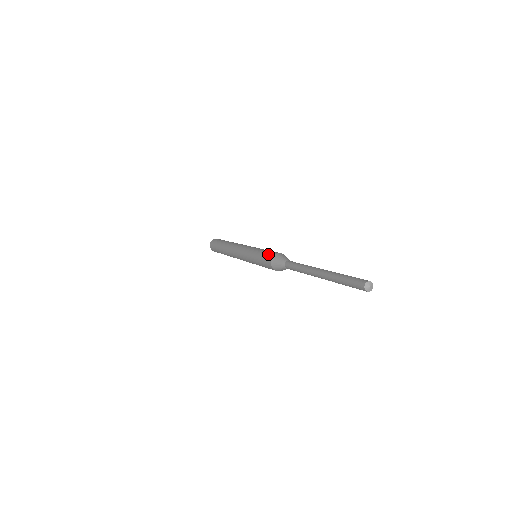
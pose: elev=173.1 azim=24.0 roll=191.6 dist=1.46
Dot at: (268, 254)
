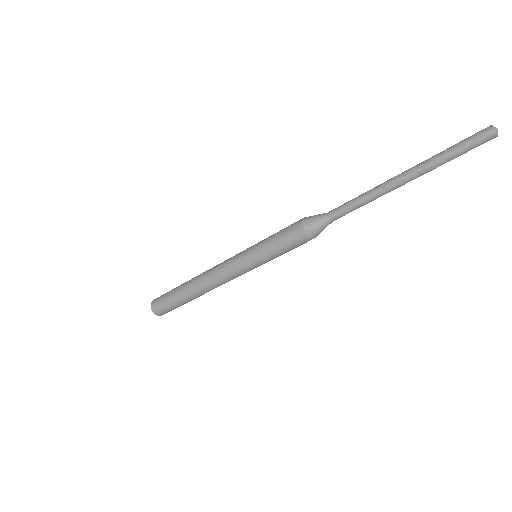
Dot at: (289, 230)
